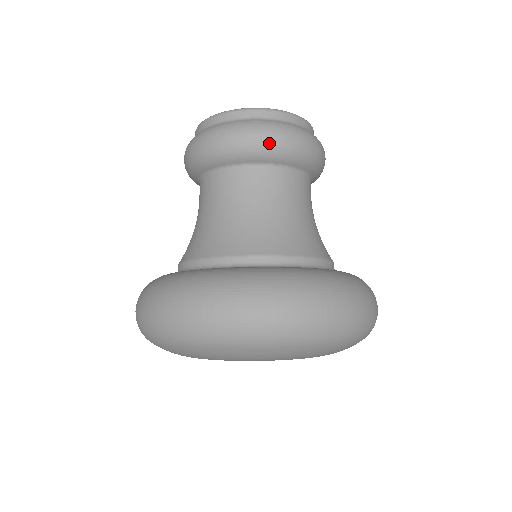
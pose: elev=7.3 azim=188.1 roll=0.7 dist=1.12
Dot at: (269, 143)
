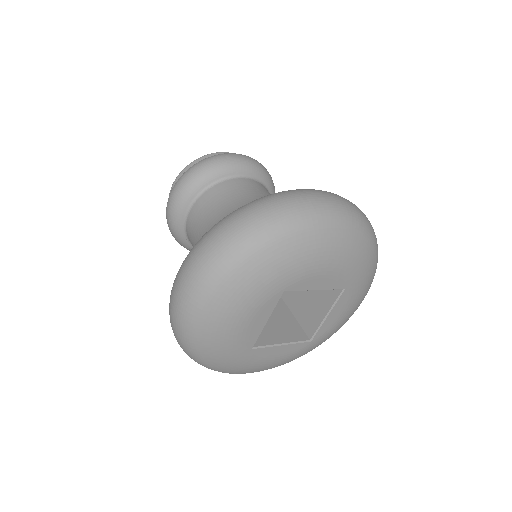
Dot at: (259, 165)
